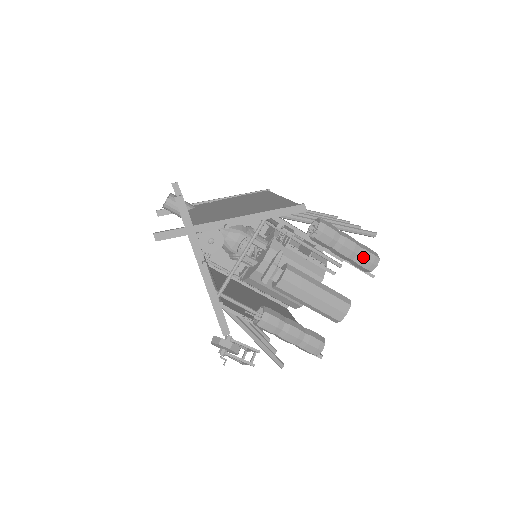
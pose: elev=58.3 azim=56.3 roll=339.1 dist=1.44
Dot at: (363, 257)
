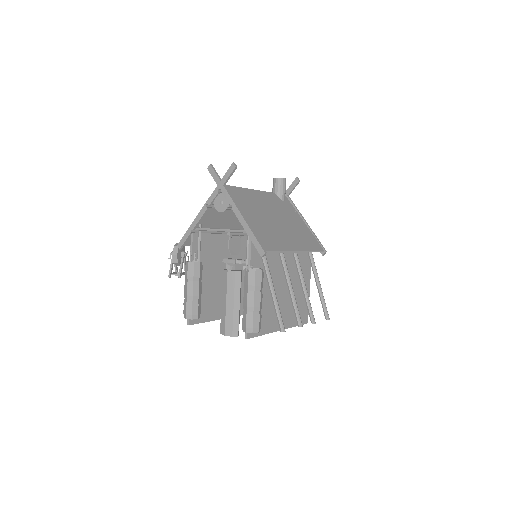
Dot at: (247, 317)
